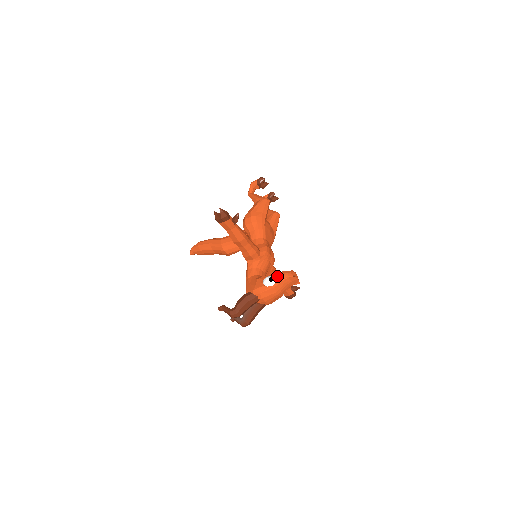
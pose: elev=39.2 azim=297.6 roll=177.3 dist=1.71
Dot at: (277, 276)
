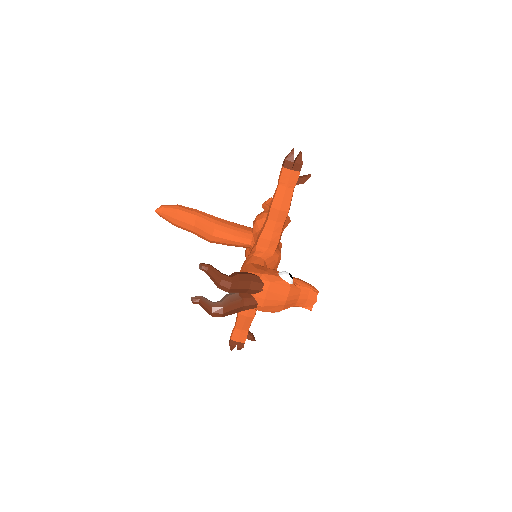
Dot at: (297, 279)
